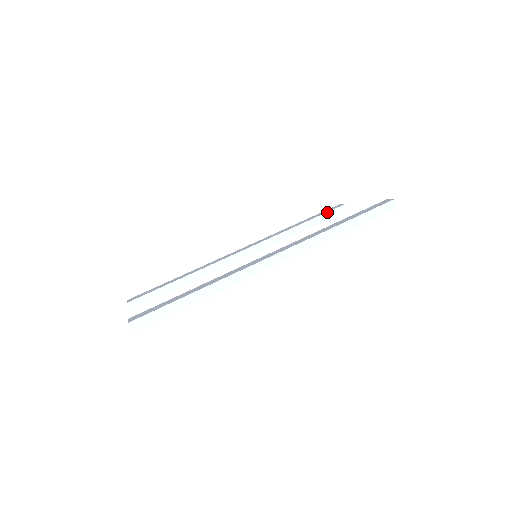
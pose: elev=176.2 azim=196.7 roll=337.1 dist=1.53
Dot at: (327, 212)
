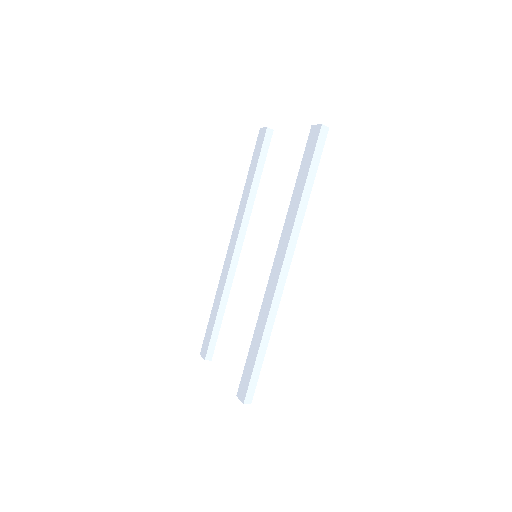
Dot at: (261, 151)
